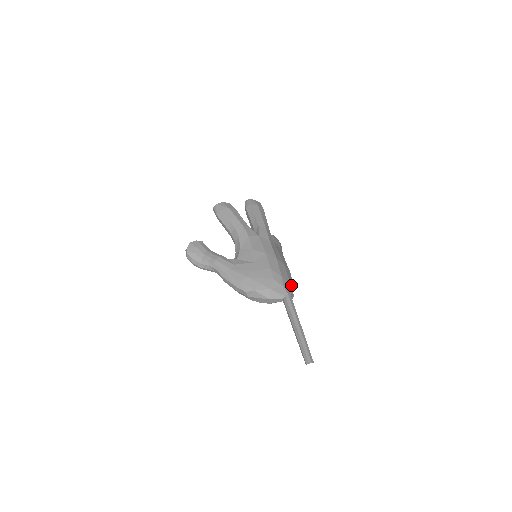
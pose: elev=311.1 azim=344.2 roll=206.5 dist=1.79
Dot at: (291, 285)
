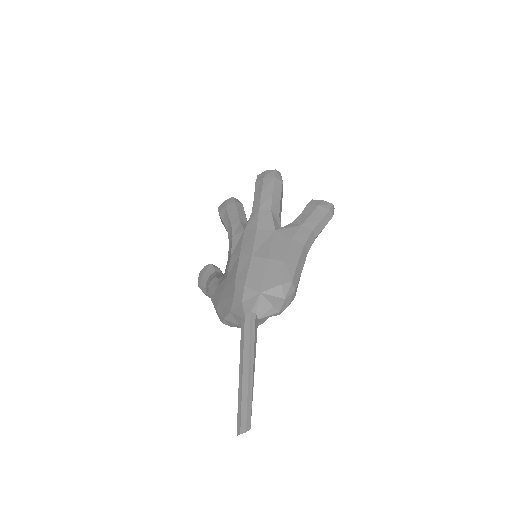
Dot at: (265, 291)
